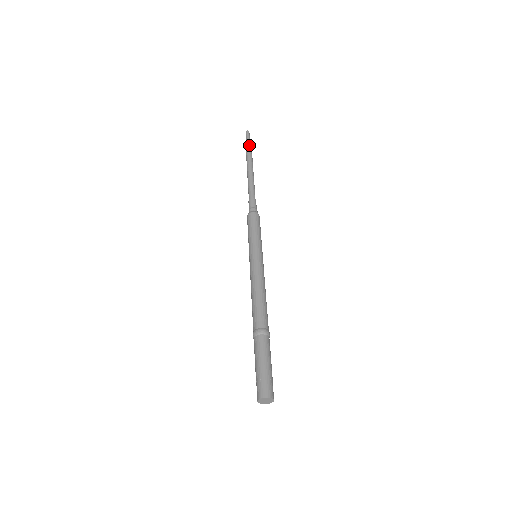
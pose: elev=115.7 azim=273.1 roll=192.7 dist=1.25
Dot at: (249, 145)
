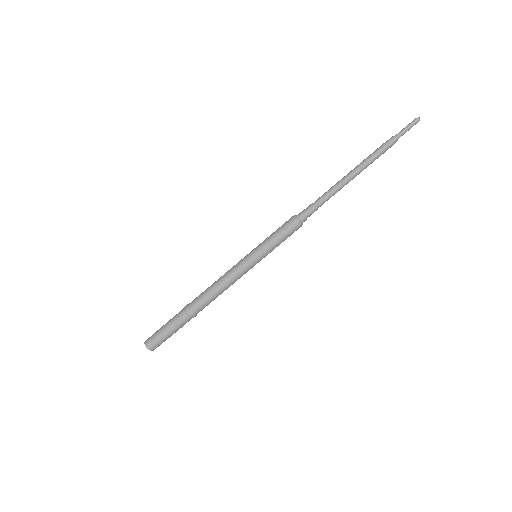
Dot at: (393, 141)
